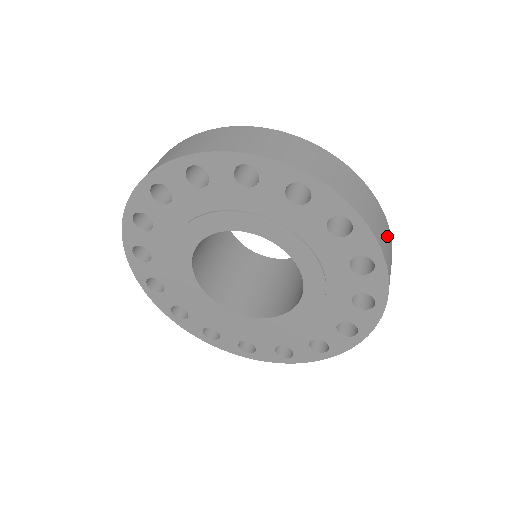
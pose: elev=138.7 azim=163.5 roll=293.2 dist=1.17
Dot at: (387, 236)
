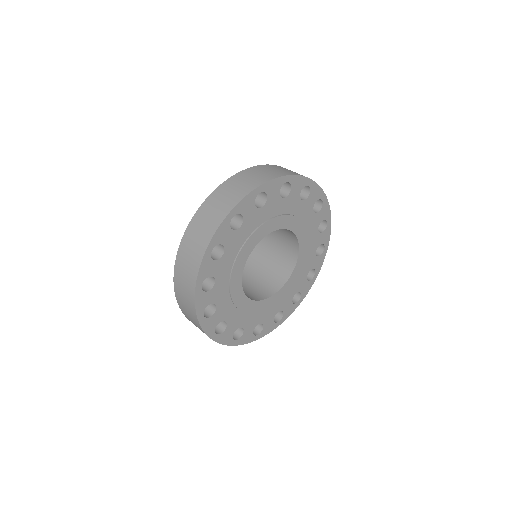
Dot at: occluded
